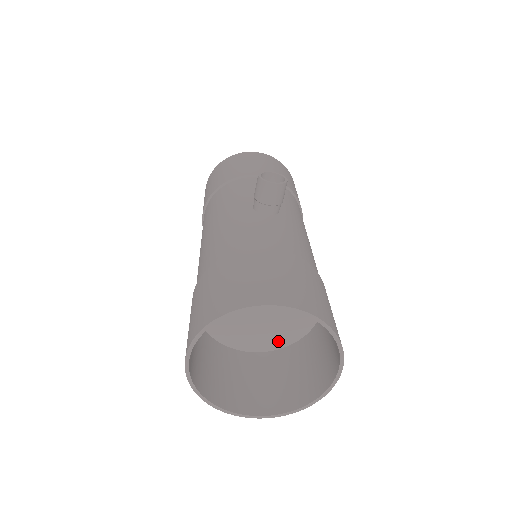
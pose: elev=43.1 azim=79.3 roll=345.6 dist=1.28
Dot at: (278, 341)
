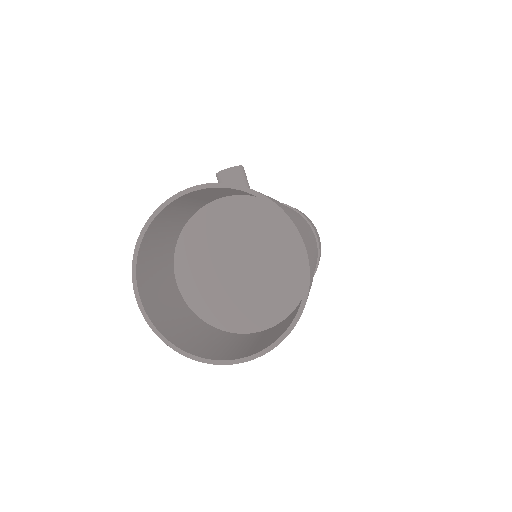
Dot at: (284, 303)
